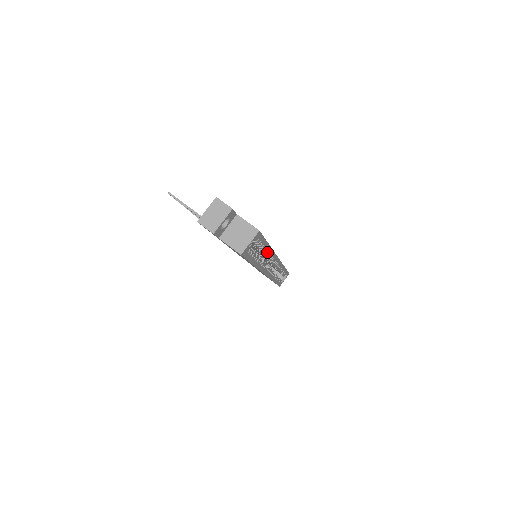
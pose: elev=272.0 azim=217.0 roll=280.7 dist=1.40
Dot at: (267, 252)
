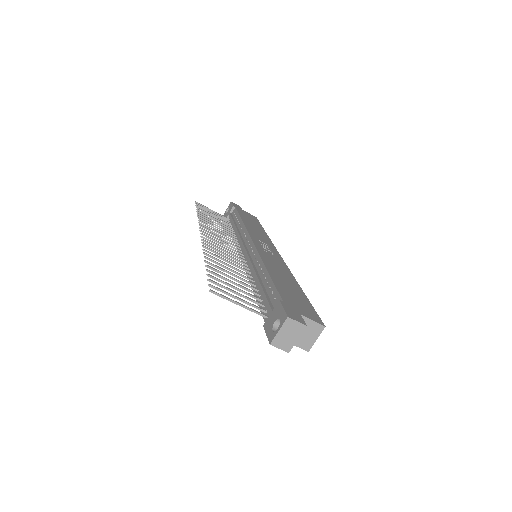
Dot at: occluded
